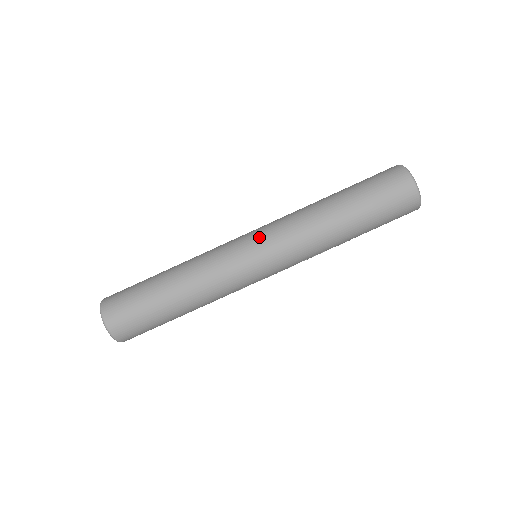
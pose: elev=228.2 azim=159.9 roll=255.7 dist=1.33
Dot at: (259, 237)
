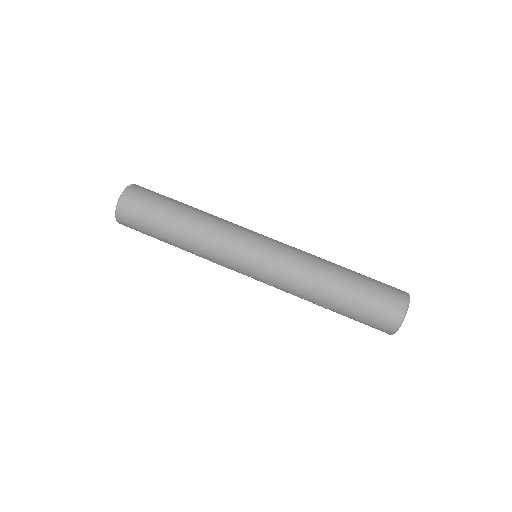
Dot at: (271, 242)
